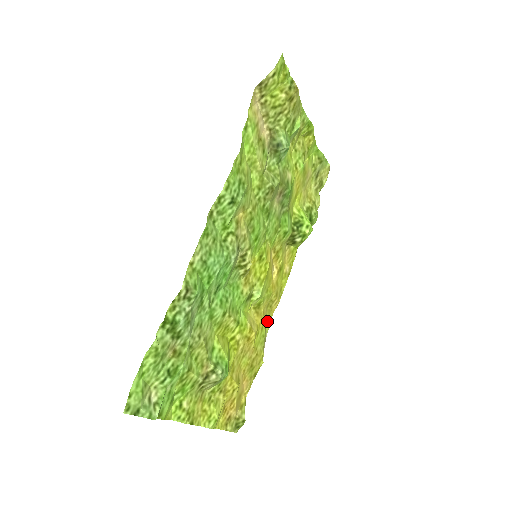
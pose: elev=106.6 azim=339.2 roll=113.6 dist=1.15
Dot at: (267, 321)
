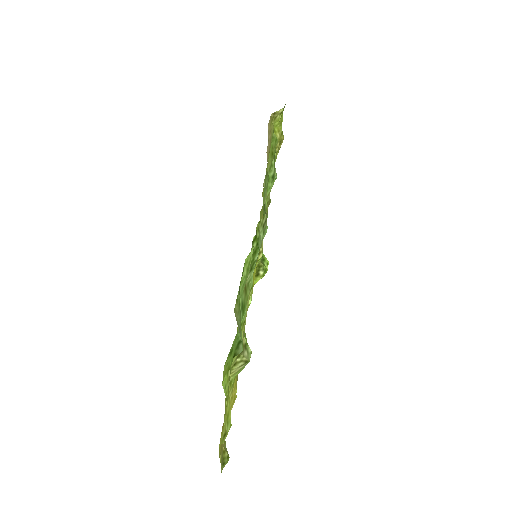
Dot at: occluded
